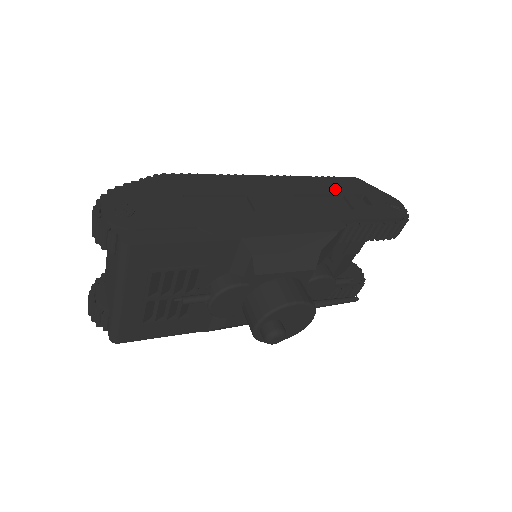
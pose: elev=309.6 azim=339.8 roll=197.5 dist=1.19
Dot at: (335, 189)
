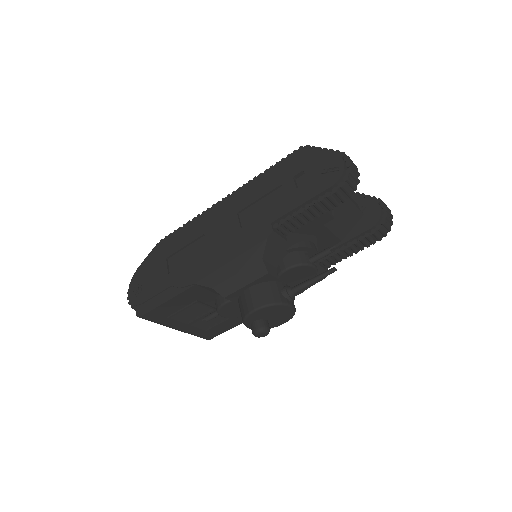
Dot at: (275, 181)
